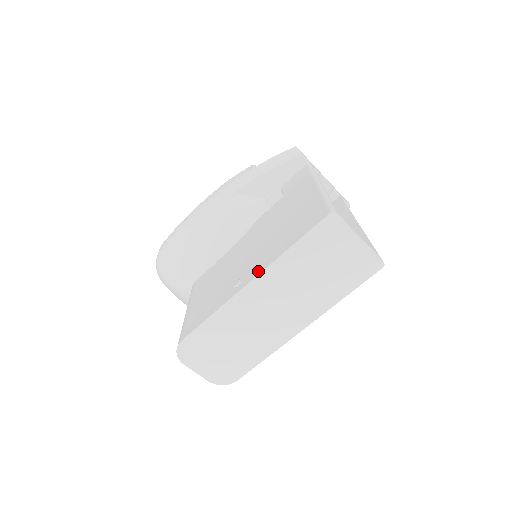
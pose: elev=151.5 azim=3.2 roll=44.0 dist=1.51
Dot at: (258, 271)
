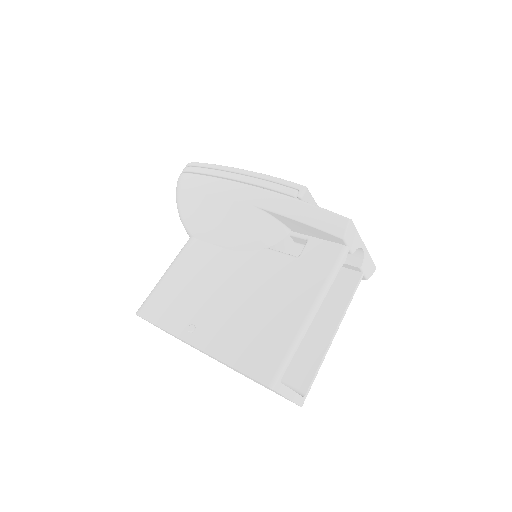
Dot at: (205, 346)
